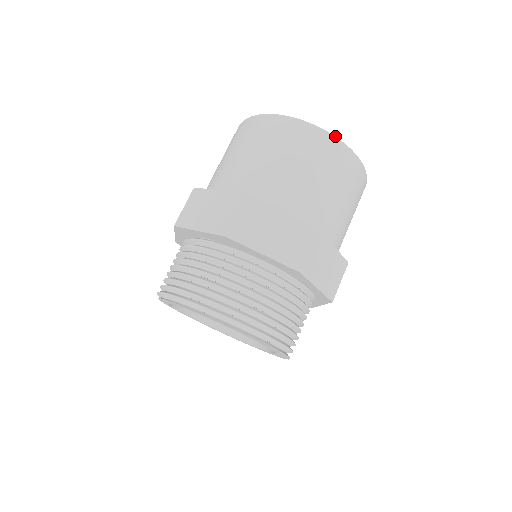
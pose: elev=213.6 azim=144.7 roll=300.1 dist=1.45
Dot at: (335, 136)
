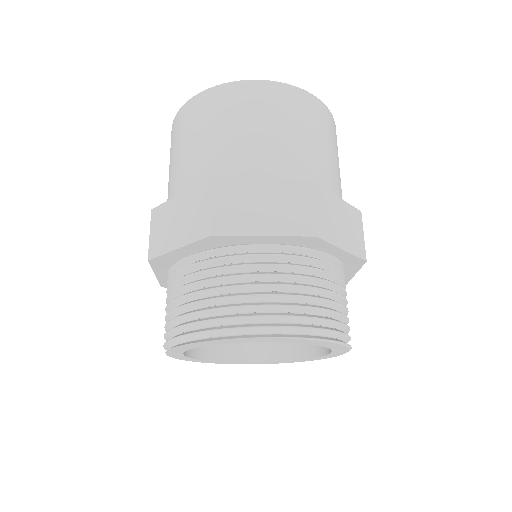
Dot at: (208, 89)
